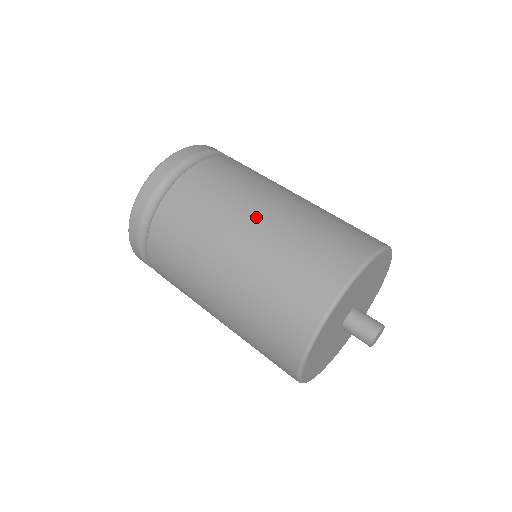
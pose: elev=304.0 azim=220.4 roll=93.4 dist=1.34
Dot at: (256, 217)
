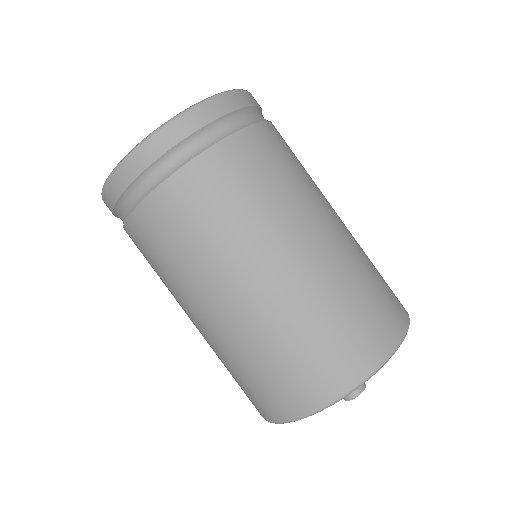
Dot at: (330, 223)
